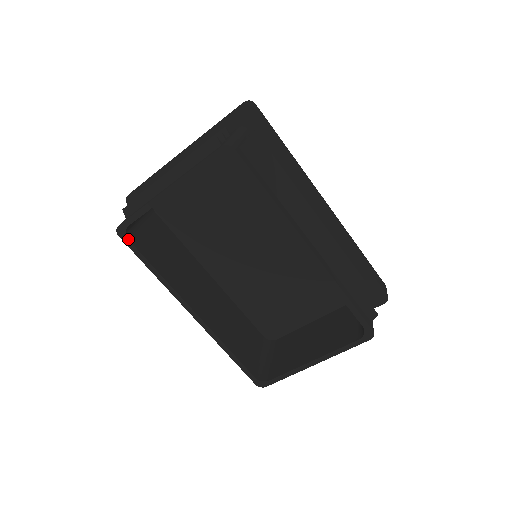
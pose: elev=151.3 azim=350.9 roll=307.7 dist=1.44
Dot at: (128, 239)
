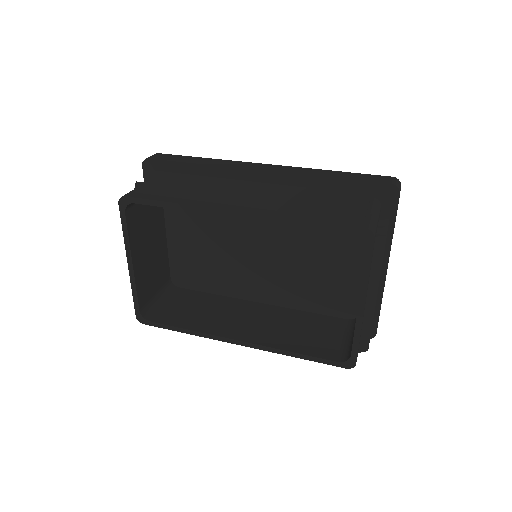
Dot at: (149, 321)
